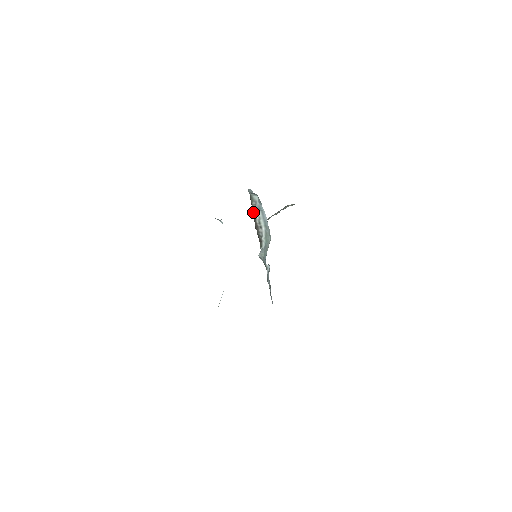
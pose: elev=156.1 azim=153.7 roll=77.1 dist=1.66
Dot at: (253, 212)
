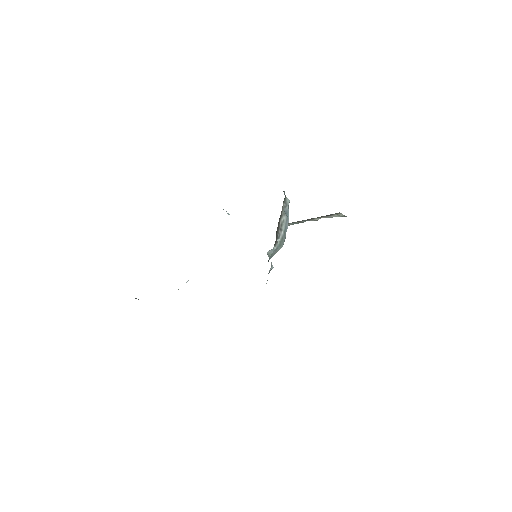
Dot at: (281, 212)
